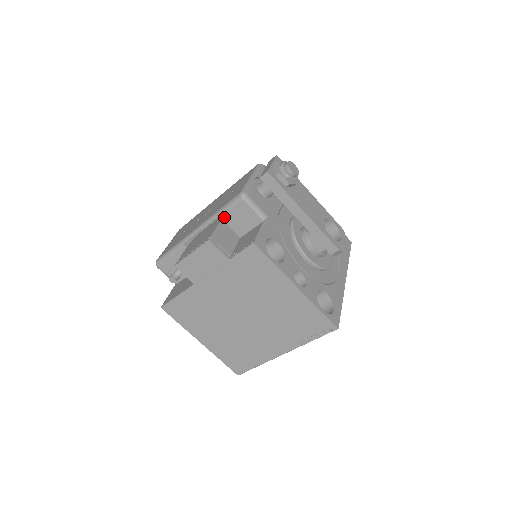
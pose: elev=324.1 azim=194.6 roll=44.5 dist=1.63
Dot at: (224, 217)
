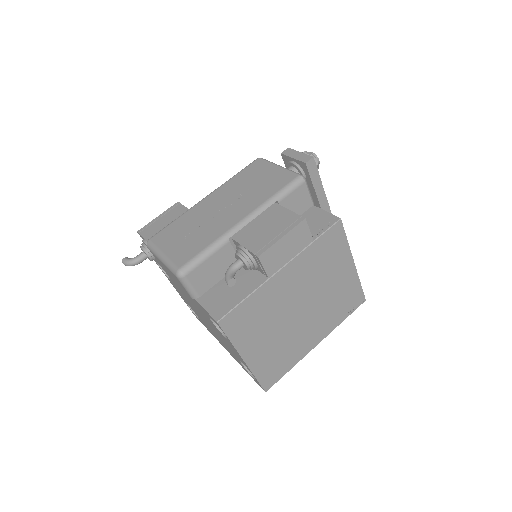
Dot at: (282, 202)
